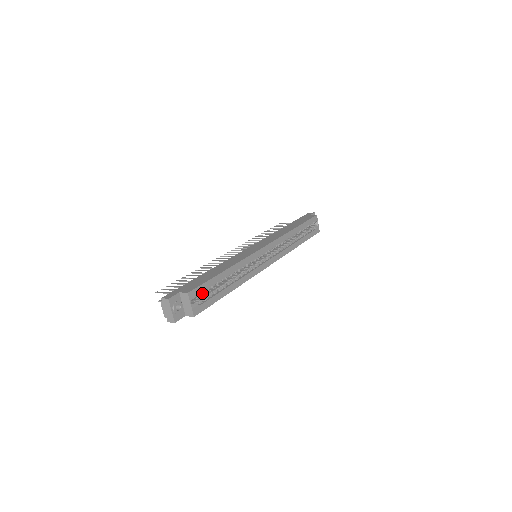
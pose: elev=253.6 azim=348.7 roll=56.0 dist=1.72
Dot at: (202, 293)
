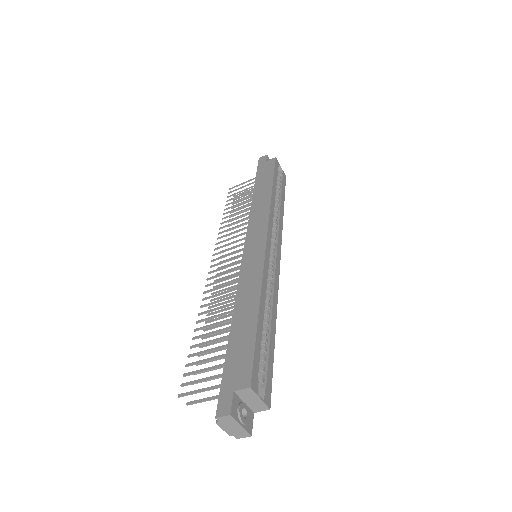
Dot at: occluded
